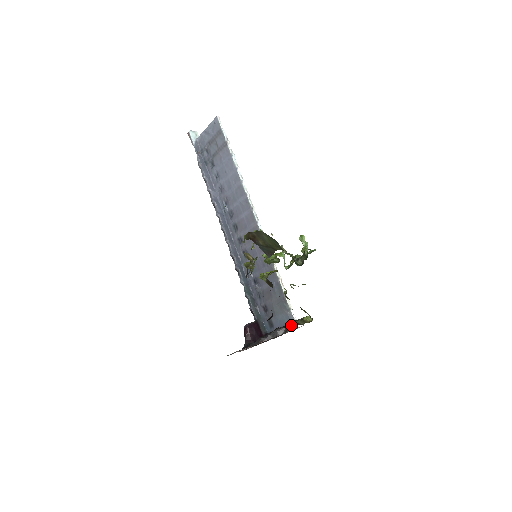
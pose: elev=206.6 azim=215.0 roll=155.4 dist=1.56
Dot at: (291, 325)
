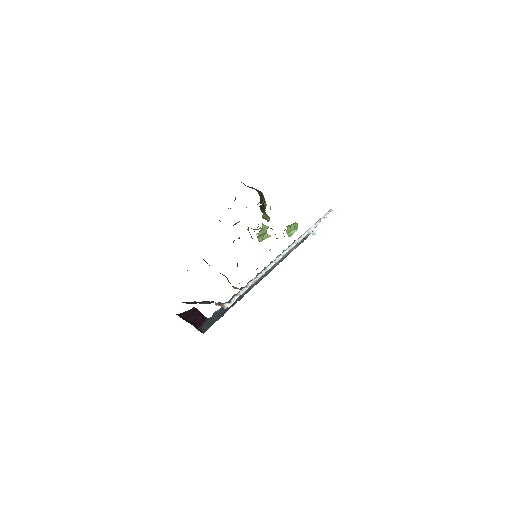
Dot at: occluded
